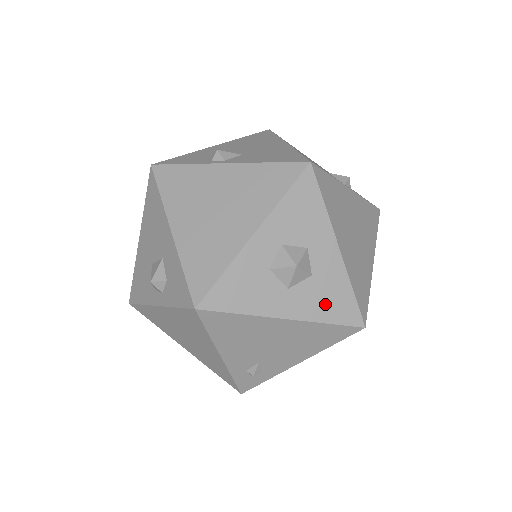
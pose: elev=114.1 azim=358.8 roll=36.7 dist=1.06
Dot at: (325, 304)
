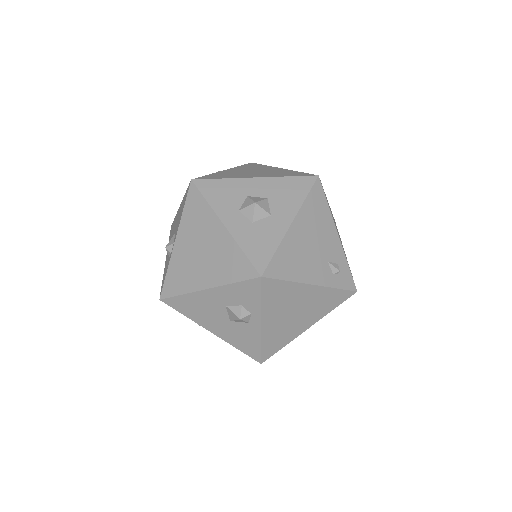
Dot at: (291, 196)
